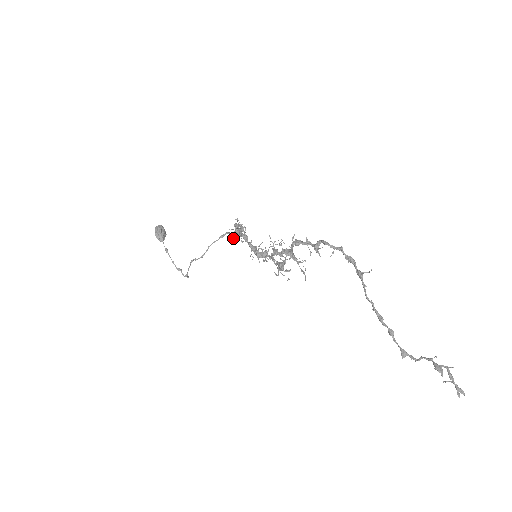
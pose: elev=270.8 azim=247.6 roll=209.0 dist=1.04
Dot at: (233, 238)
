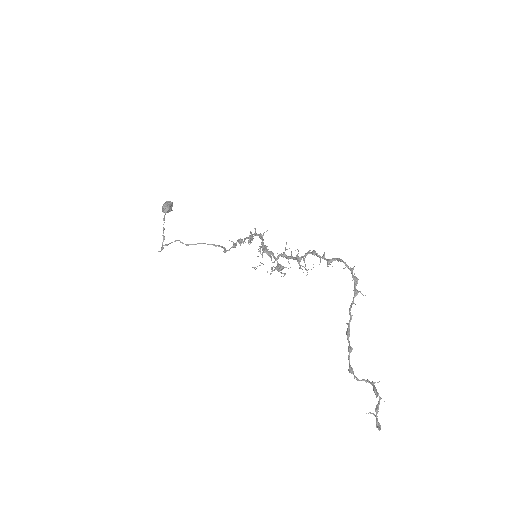
Dot at: occluded
